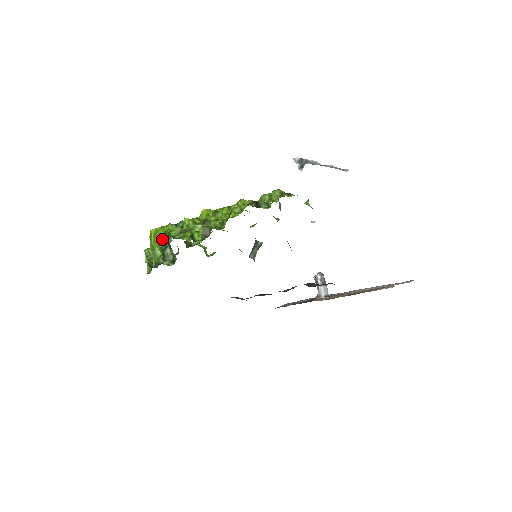
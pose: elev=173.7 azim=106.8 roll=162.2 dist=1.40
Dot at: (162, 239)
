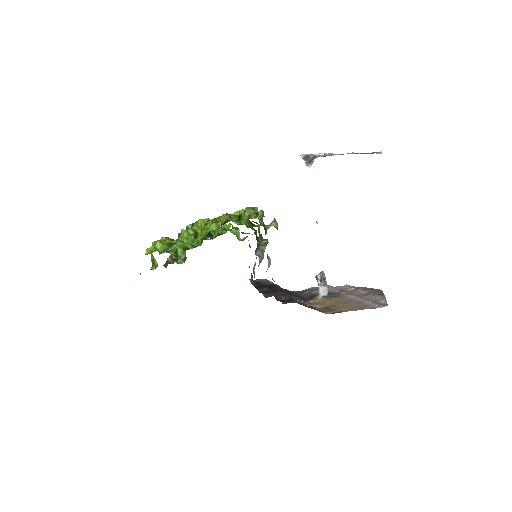
Dot at: occluded
